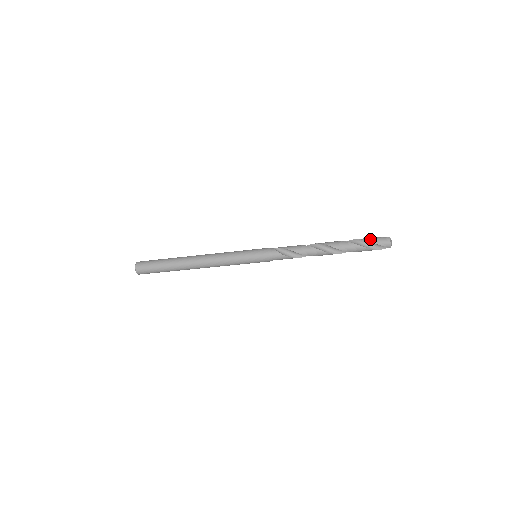
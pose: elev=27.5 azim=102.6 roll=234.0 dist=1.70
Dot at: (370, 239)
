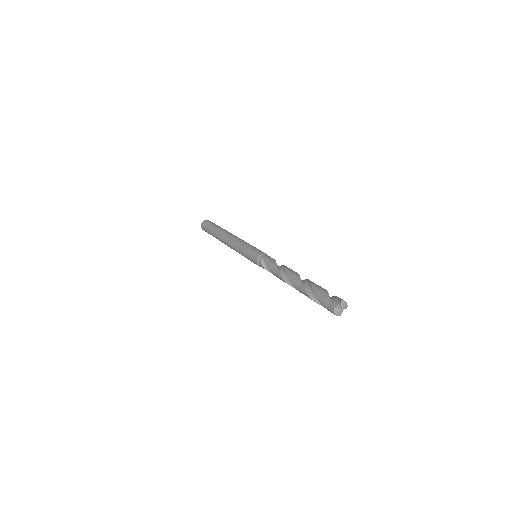
Dot at: (319, 298)
